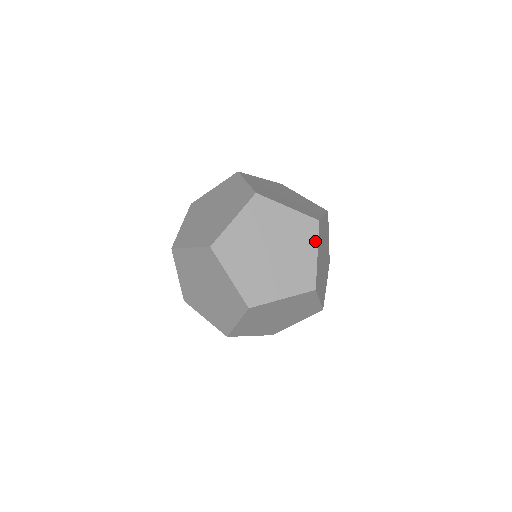
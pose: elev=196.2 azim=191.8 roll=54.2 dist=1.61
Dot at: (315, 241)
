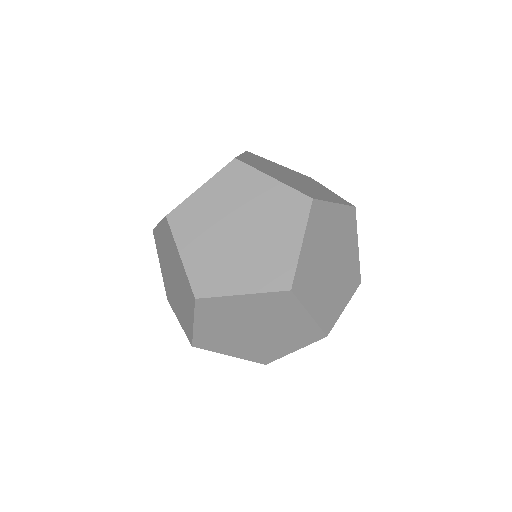
Dot at: (355, 232)
